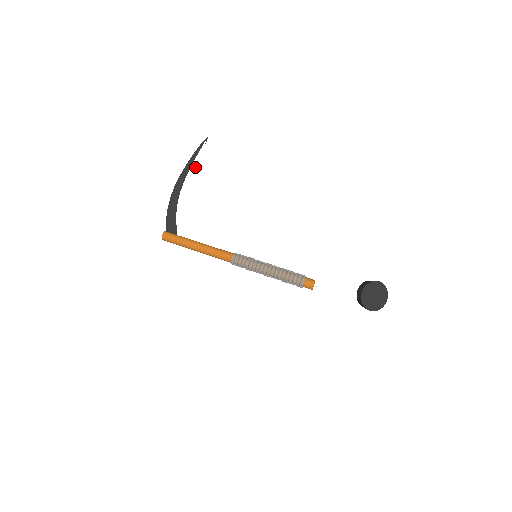
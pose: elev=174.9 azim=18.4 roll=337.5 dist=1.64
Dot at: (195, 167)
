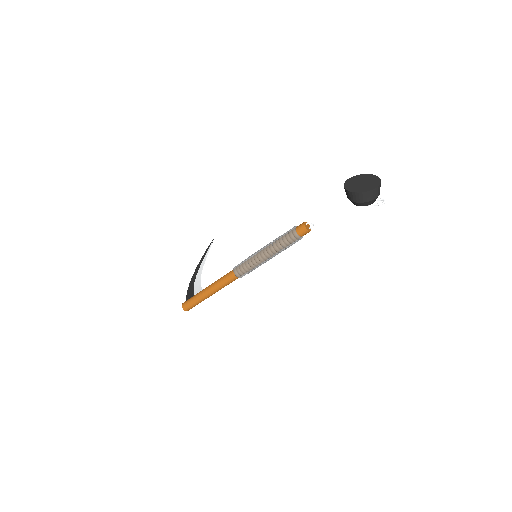
Dot at: (206, 257)
